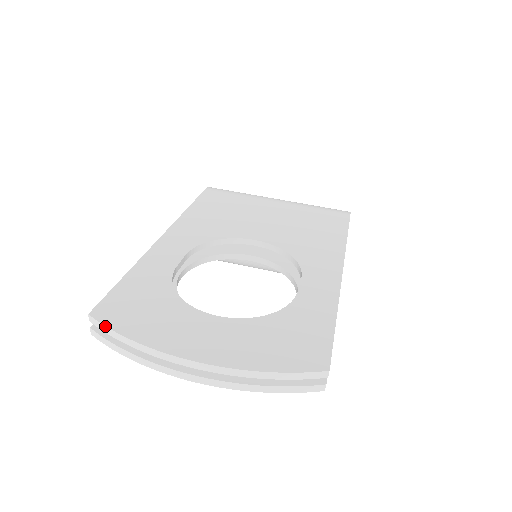
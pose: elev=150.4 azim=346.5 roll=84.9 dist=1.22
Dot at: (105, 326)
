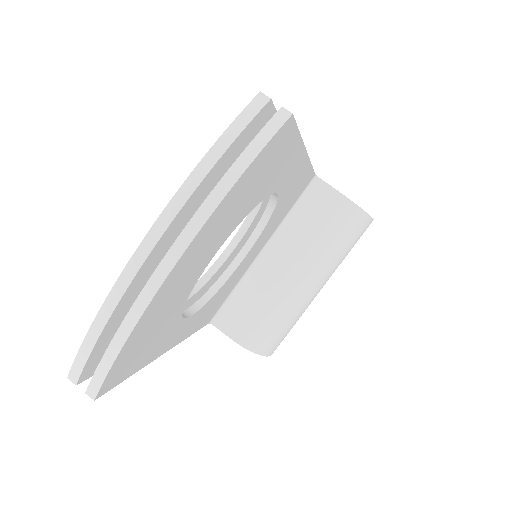
Dot at: (76, 356)
